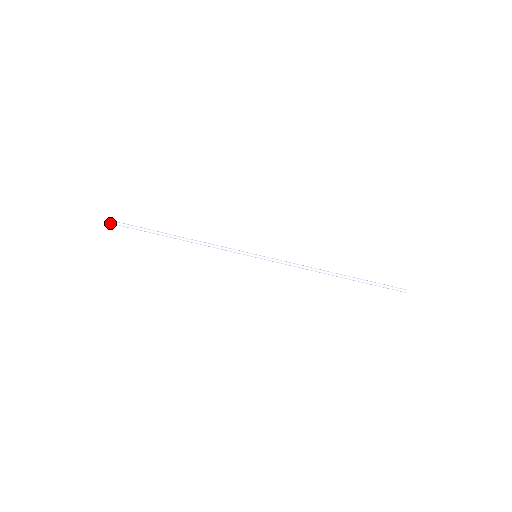
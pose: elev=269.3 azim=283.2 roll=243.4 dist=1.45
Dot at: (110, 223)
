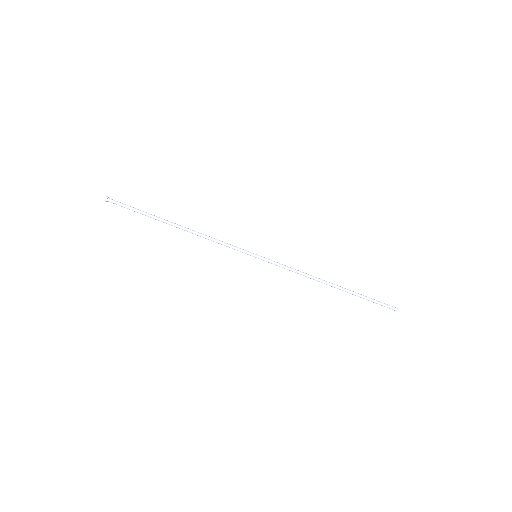
Dot at: (107, 201)
